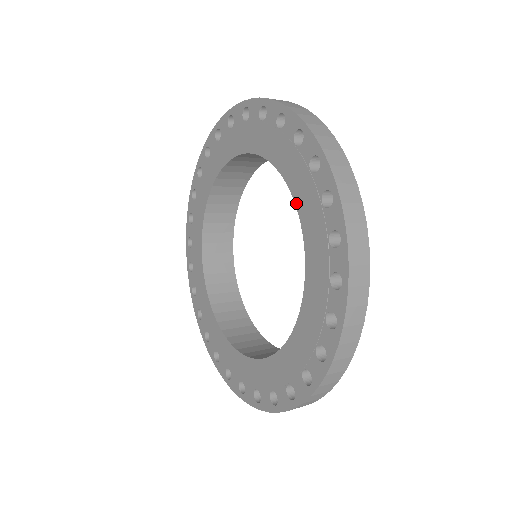
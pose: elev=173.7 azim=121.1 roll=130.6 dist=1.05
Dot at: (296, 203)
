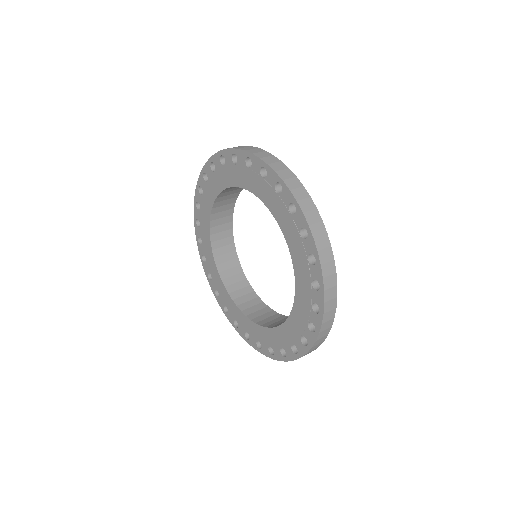
Dot at: (291, 313)
